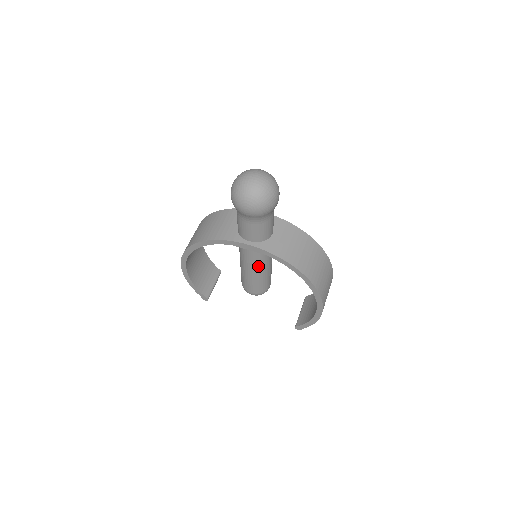
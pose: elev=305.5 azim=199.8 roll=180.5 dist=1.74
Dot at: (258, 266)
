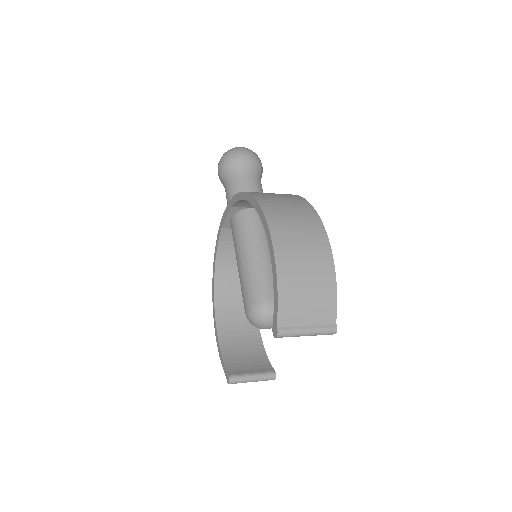
Dot at: (241, 246)
